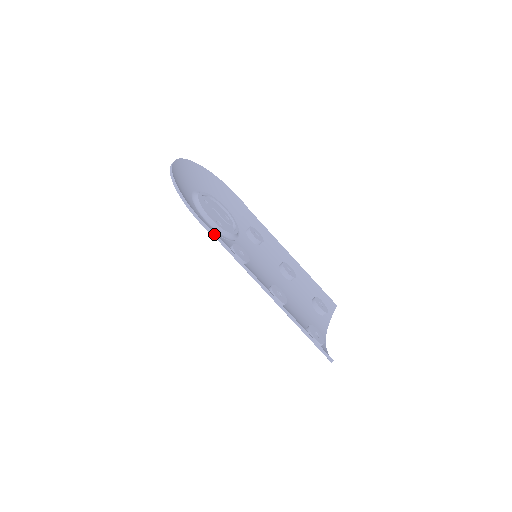
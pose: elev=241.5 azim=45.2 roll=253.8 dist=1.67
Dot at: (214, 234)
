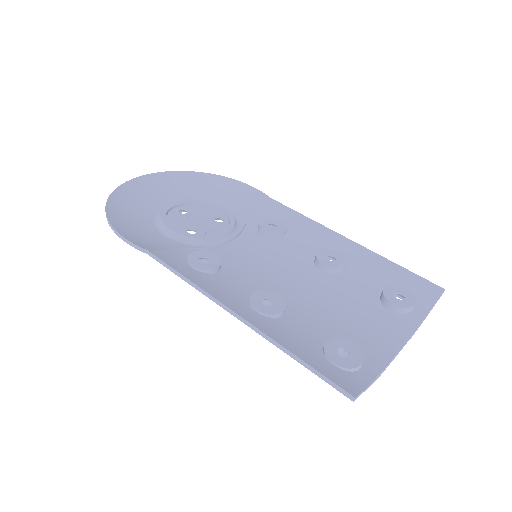
Dot at: (141, 248)
